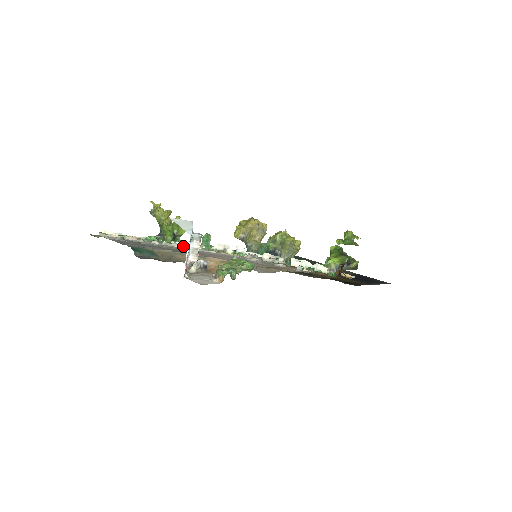
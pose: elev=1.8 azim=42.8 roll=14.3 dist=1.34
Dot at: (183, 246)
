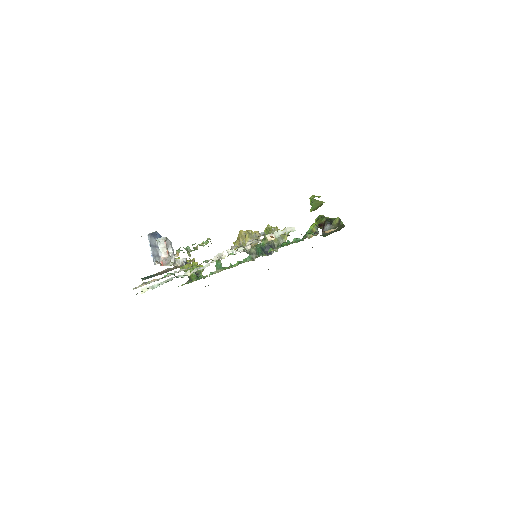
Dot at: occluded
